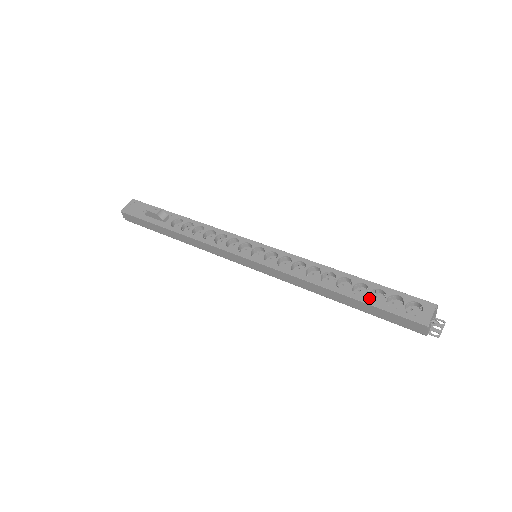
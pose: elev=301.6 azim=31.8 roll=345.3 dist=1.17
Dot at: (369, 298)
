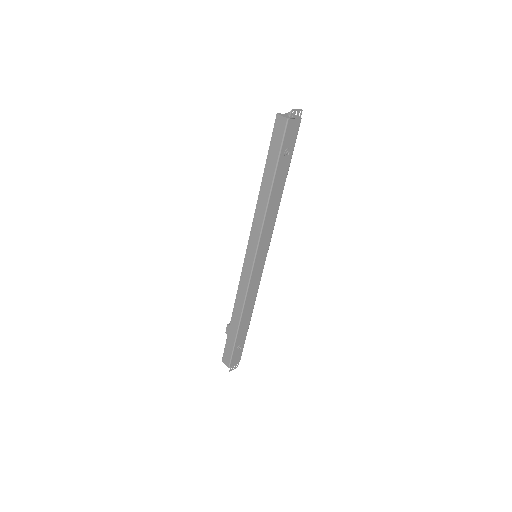
Dot at: occluded
